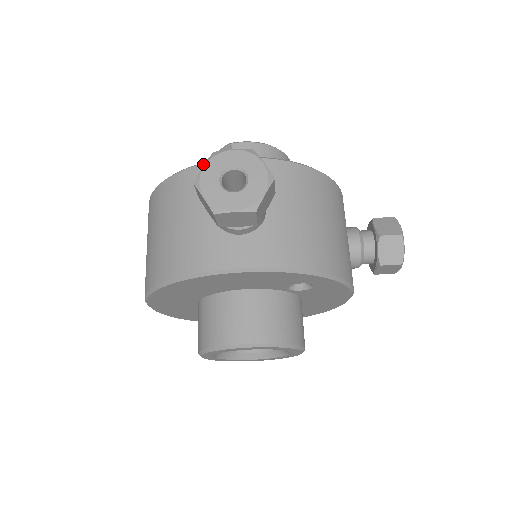
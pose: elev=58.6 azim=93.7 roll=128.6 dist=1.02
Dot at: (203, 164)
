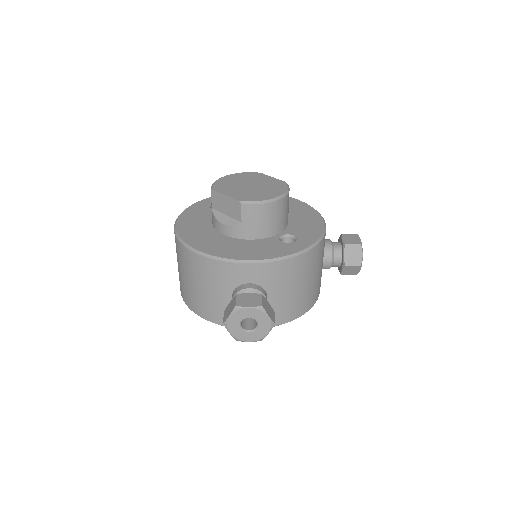
Dot at: (223, 262)
